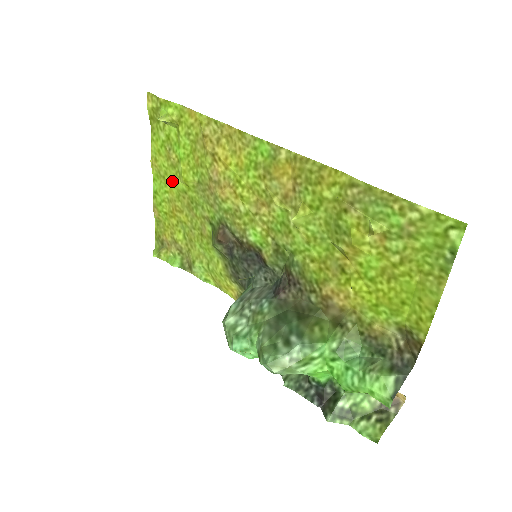
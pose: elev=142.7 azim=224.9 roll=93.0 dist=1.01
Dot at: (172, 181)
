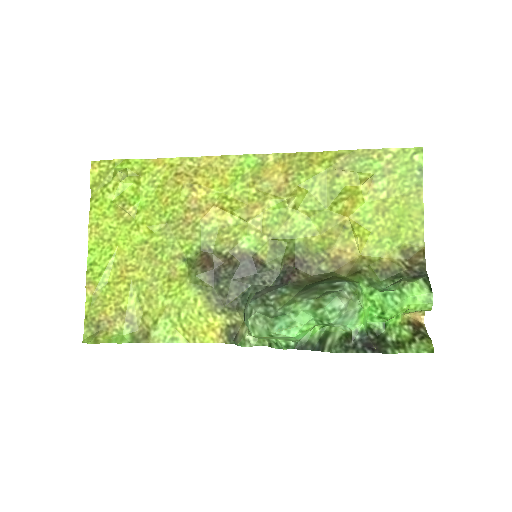
Dot at: (124, 239)
